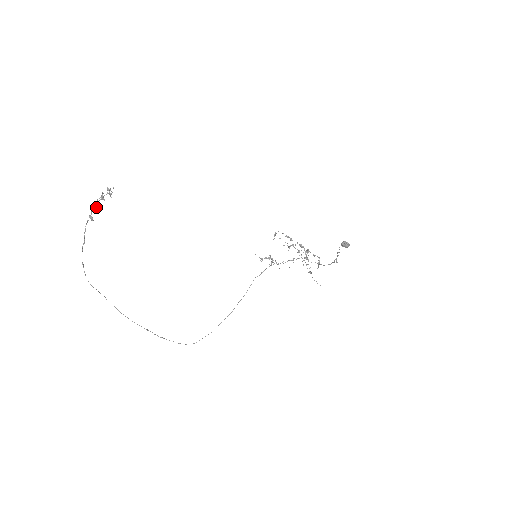
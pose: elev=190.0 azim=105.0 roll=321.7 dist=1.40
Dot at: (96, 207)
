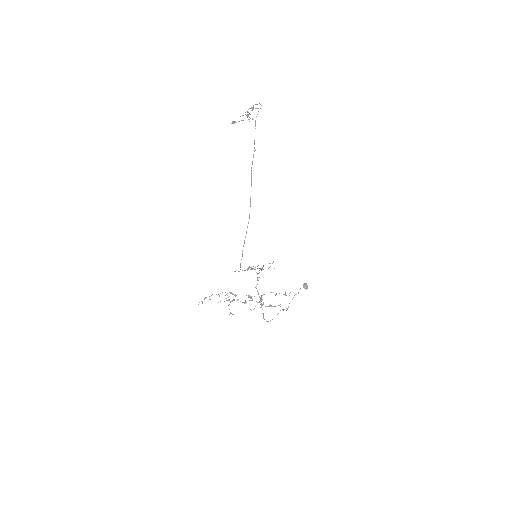
Dot at: (247, 112)
